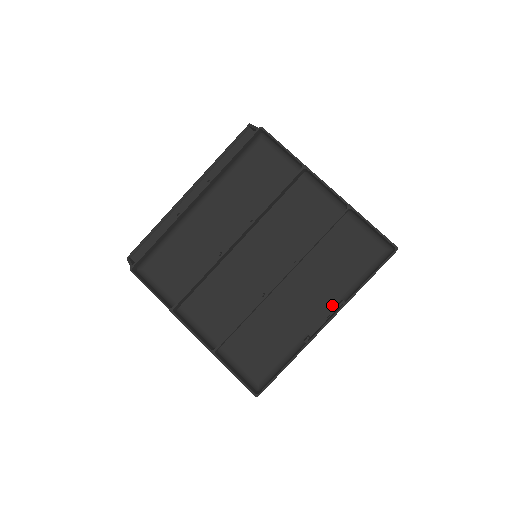
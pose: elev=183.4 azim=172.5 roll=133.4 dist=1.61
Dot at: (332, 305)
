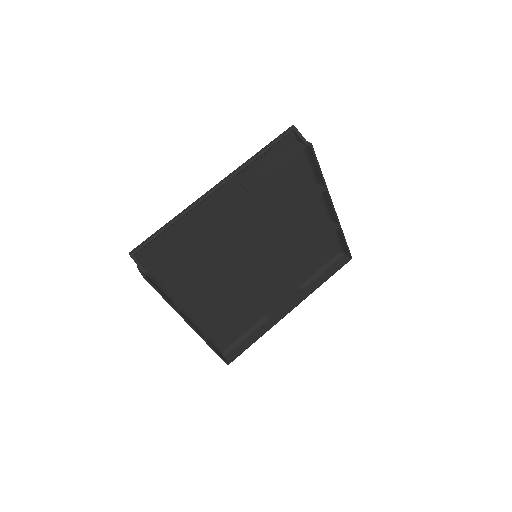
Dot at: (292, 291)
